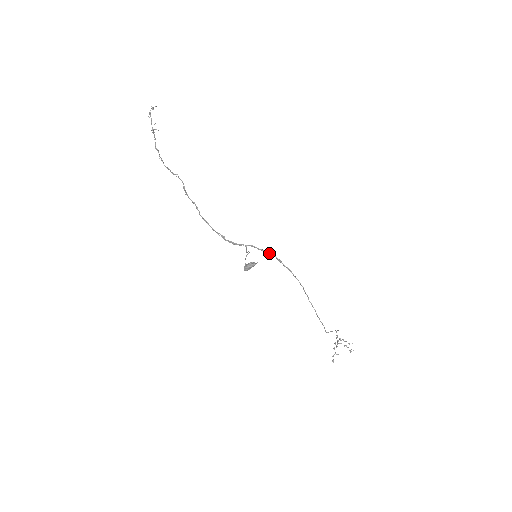
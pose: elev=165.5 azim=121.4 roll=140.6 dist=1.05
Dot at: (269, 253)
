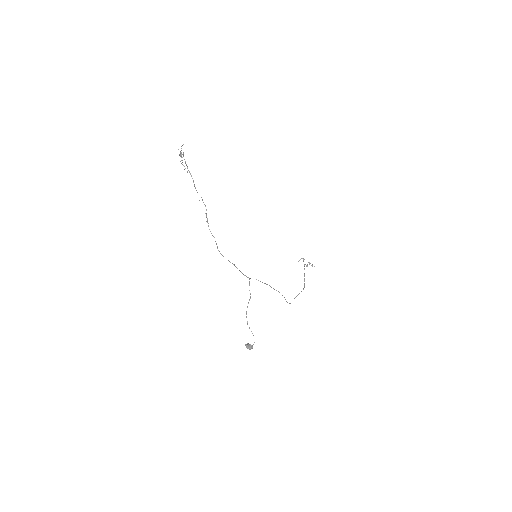
Dot at: occluded
